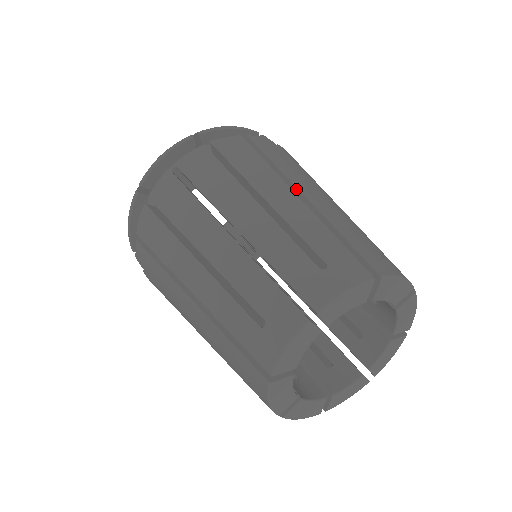
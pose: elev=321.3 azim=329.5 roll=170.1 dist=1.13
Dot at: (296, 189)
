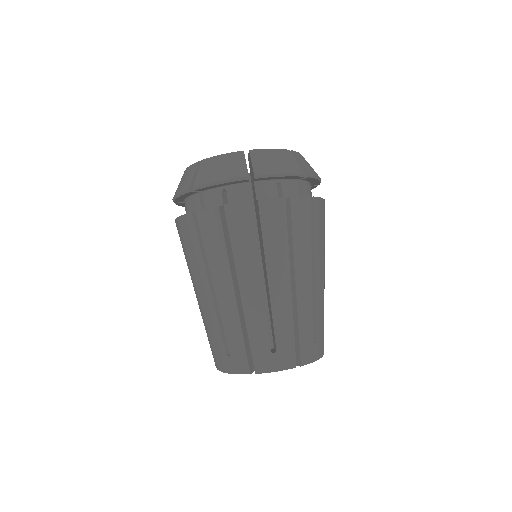
Dot at: (294, 275)
